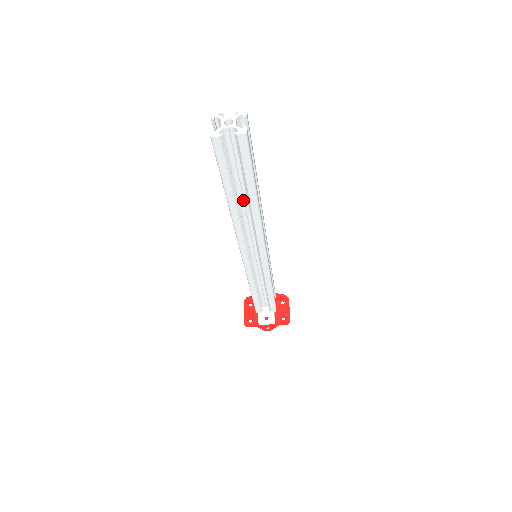
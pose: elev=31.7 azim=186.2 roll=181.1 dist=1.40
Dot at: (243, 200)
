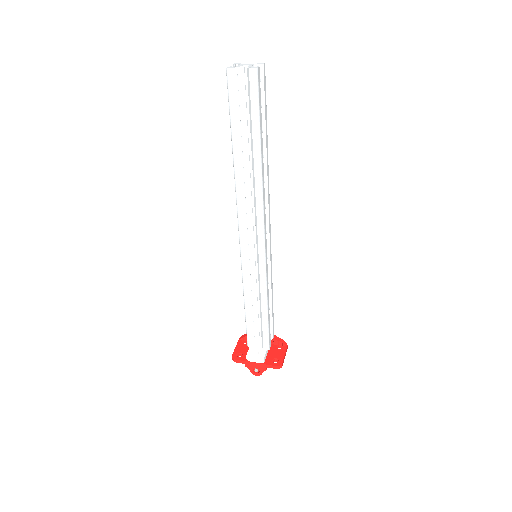
Dot at: (249, 165)
